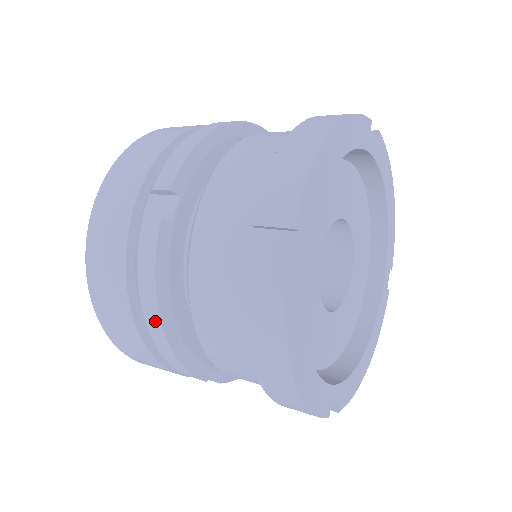
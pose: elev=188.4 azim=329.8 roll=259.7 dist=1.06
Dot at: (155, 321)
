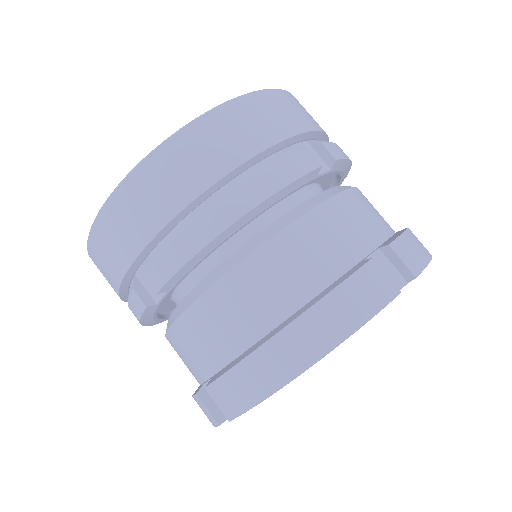
Dot at: (236, 210)
